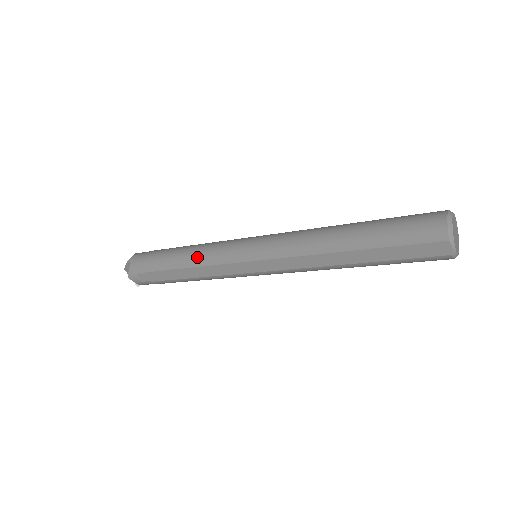
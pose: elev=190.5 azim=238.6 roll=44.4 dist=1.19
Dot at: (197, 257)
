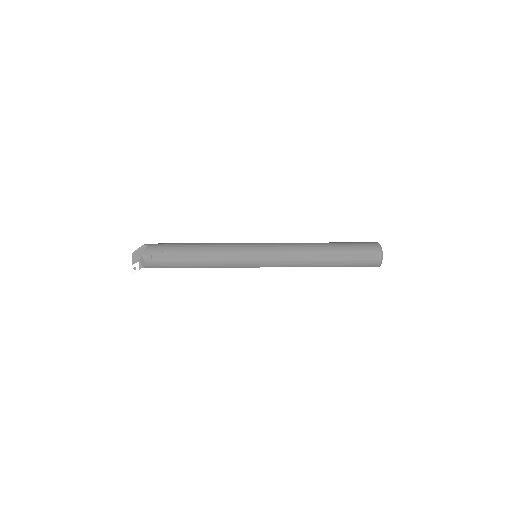
Dot at: (215, 246)
